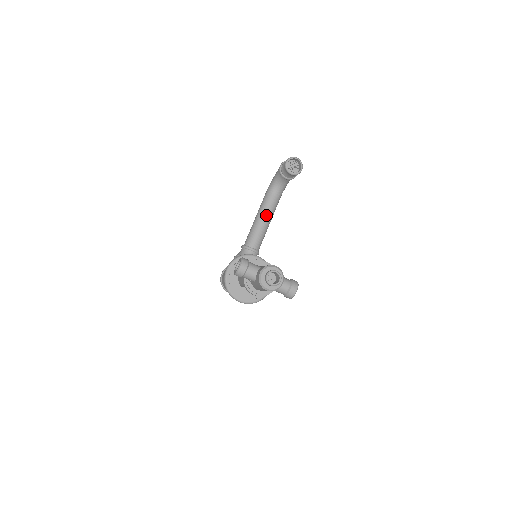
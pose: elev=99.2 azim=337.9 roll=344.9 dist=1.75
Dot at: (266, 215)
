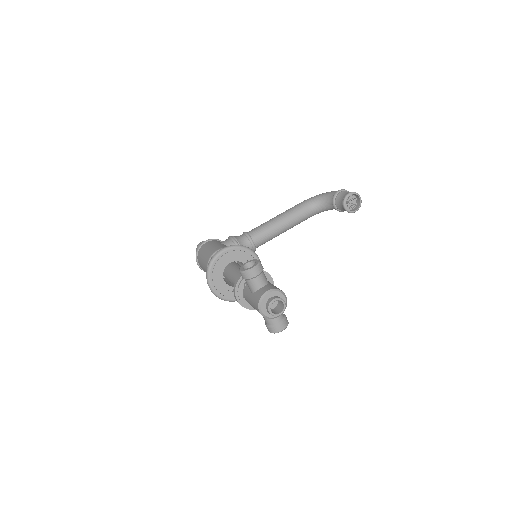
Dot at: (289, 222)
